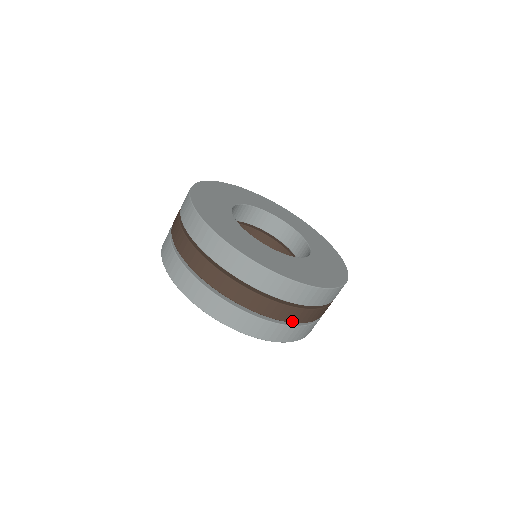
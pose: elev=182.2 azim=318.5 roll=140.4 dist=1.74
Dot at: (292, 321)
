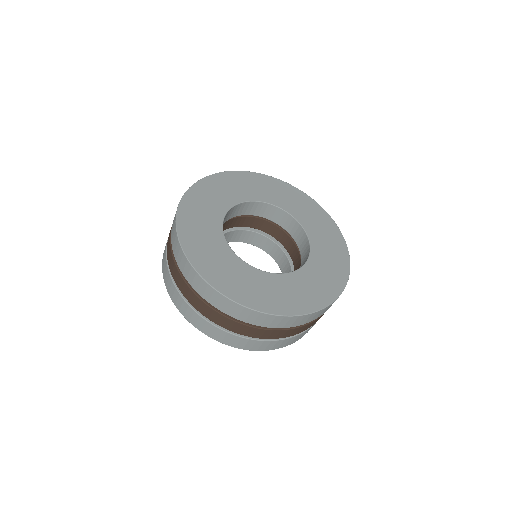
Dot at: (278, 338)
